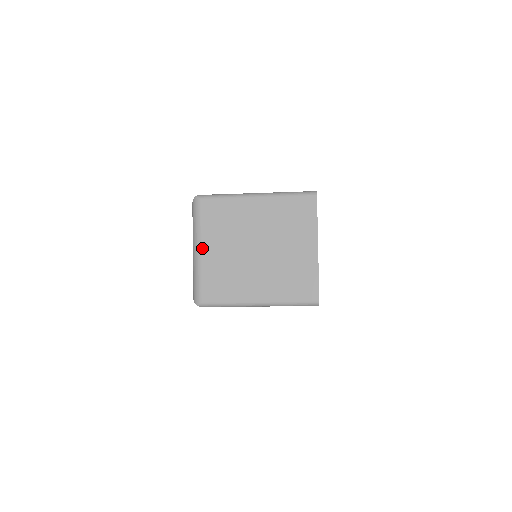
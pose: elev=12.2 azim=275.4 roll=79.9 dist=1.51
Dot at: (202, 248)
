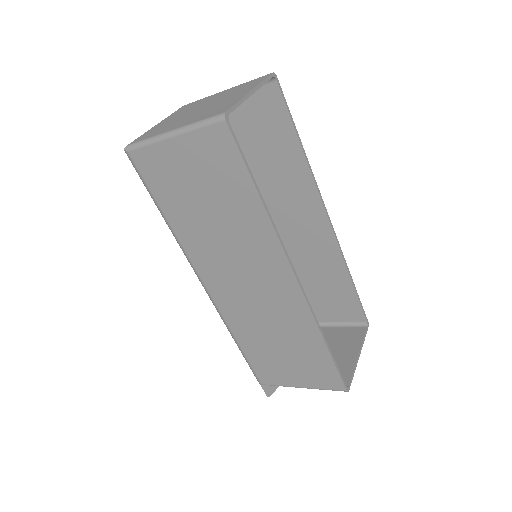
Dot at: (160, 122)
